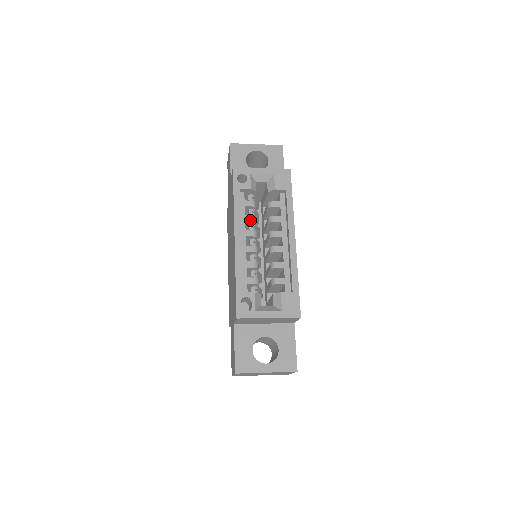
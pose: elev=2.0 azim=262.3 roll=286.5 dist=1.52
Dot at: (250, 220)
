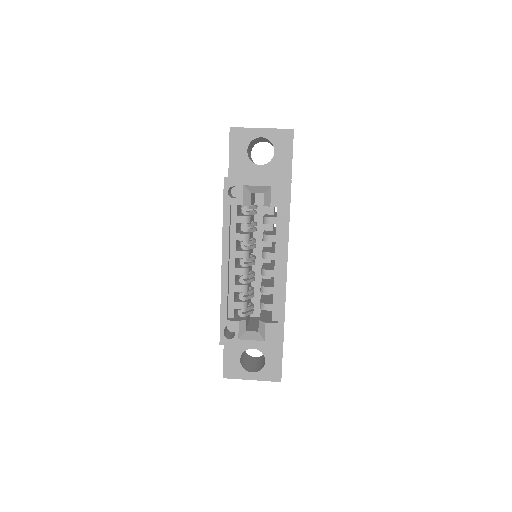
Dot at: (241, 239)
